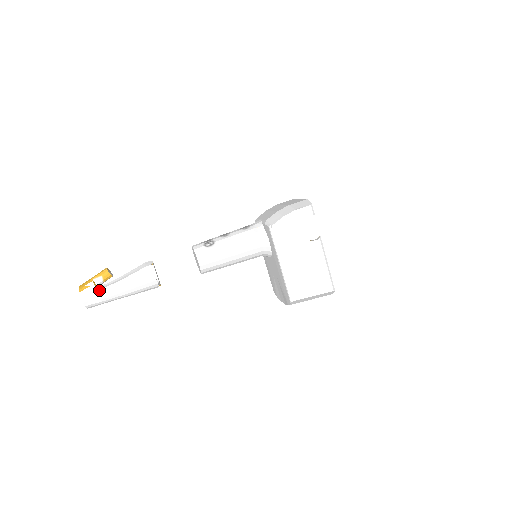
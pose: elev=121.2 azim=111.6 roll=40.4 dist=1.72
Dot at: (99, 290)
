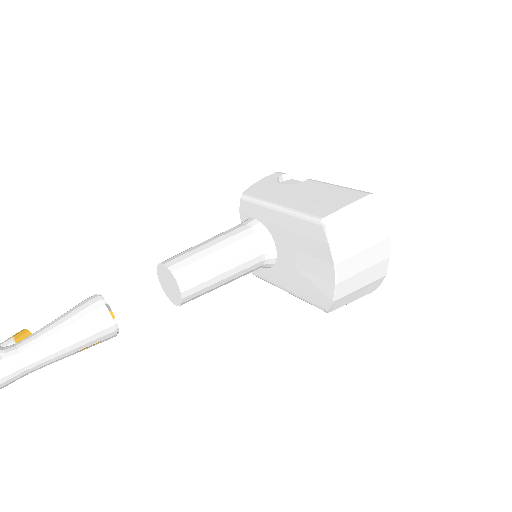
Dot at: (3, 347)
